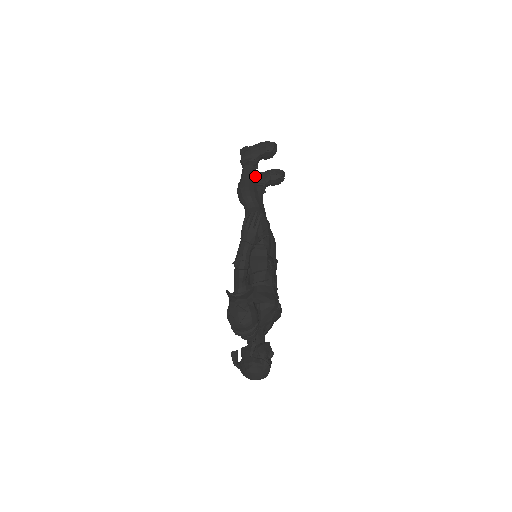
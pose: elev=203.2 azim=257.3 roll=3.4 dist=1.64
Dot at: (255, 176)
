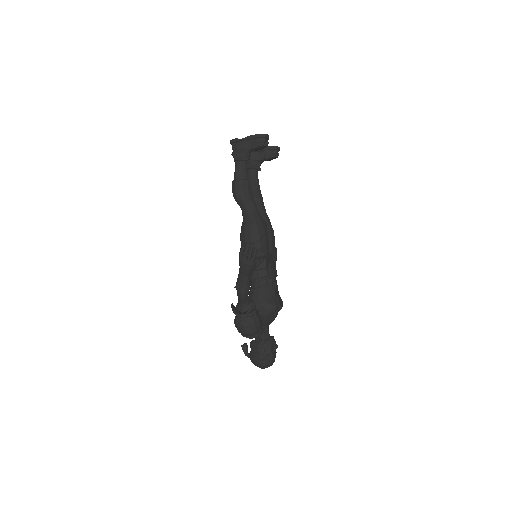
Dot at: occluded
